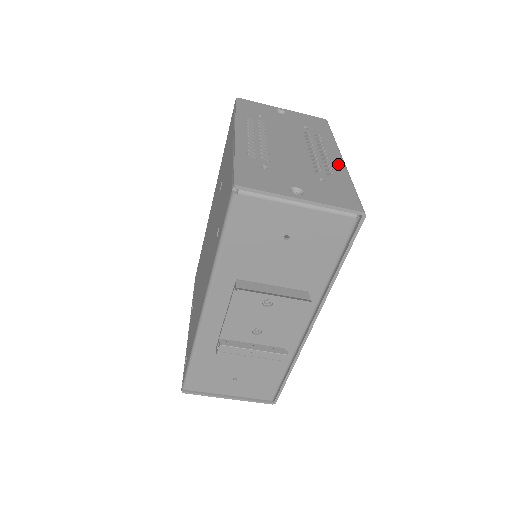
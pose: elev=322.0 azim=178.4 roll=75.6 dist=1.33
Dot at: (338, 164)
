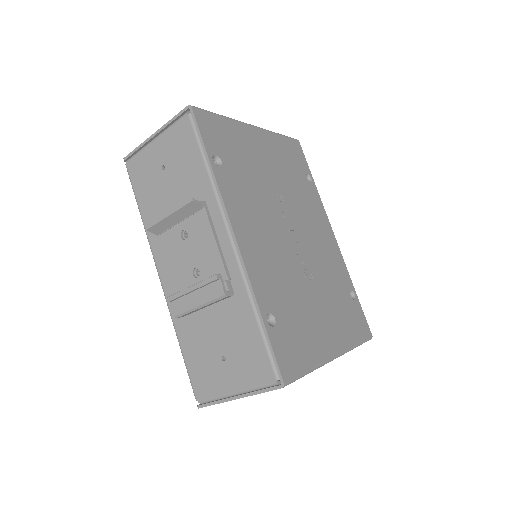
Dot at: occluded
